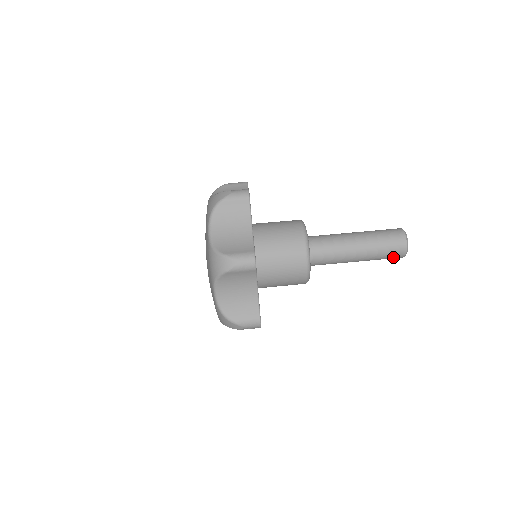
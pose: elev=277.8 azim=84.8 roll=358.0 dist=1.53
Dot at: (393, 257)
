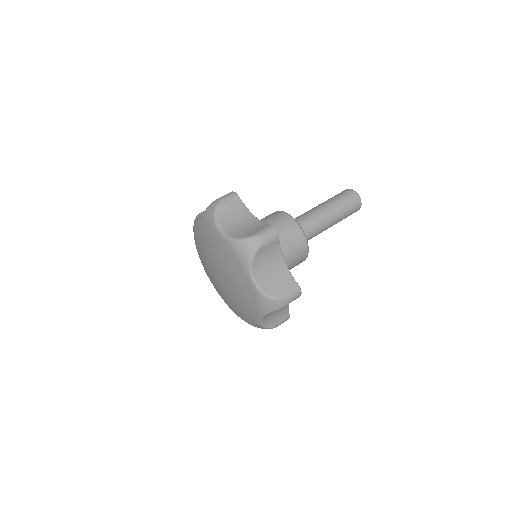
Dot at: (354, 210)
